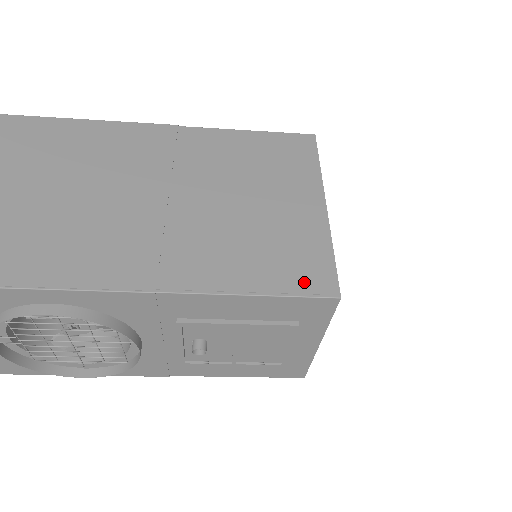
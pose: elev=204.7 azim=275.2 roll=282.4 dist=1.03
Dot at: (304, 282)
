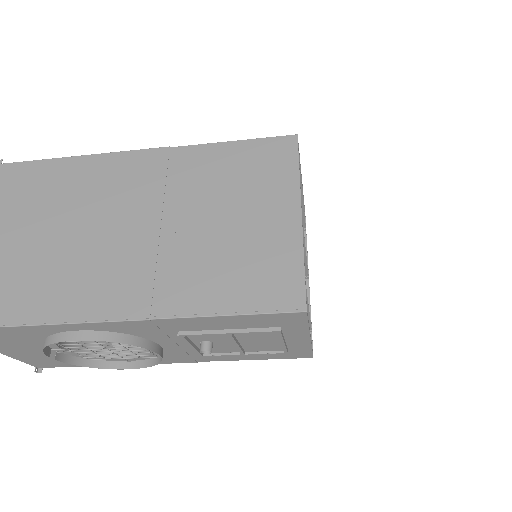
Dot at: (274, 299)
